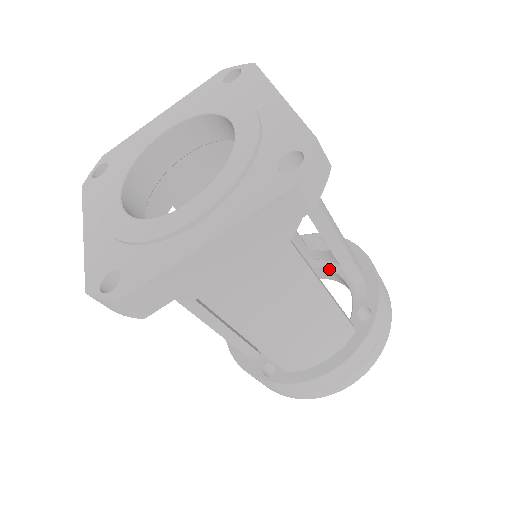
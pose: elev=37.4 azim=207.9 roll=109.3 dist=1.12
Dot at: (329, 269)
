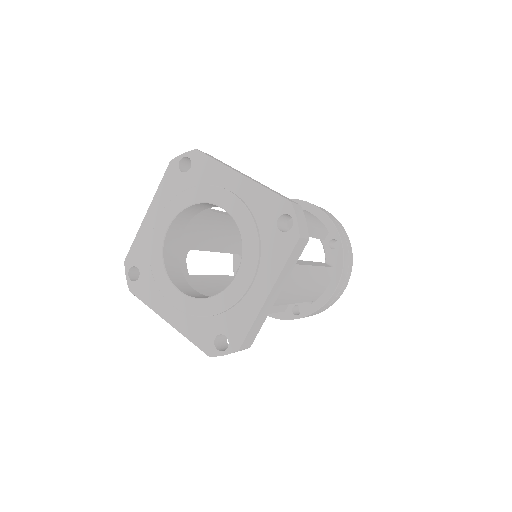
Dot at: (325, 258)
